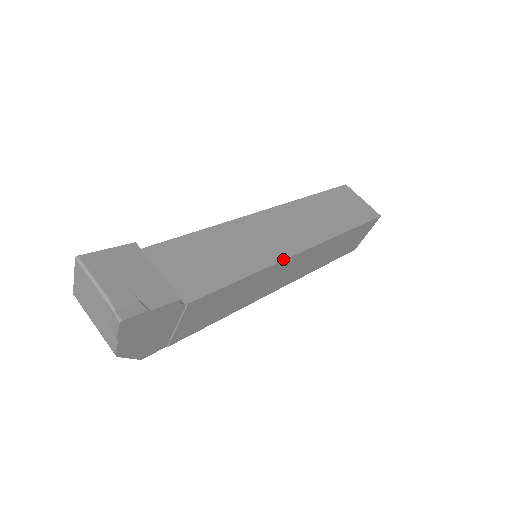
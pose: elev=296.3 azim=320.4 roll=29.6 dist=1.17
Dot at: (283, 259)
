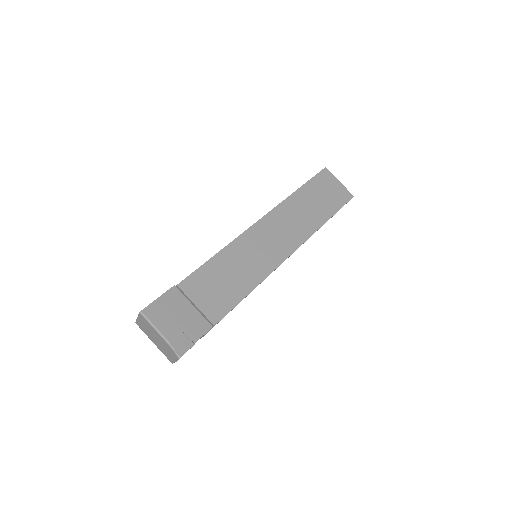
Dot at: (278, 266)
